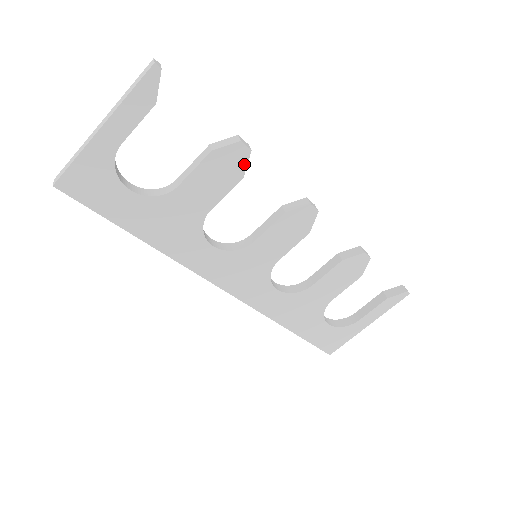
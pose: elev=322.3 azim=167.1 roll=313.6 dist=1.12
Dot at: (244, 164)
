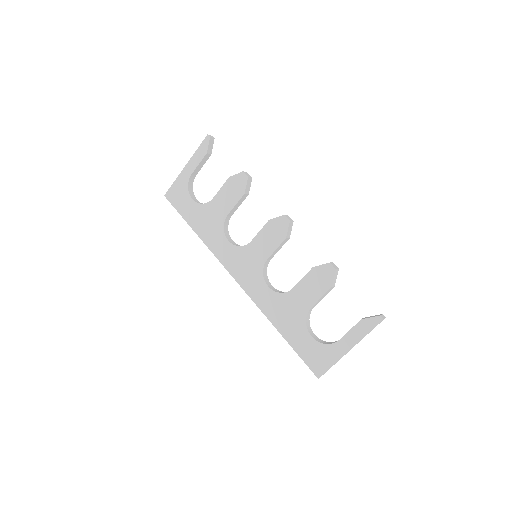
Dot at: (245, 185)
